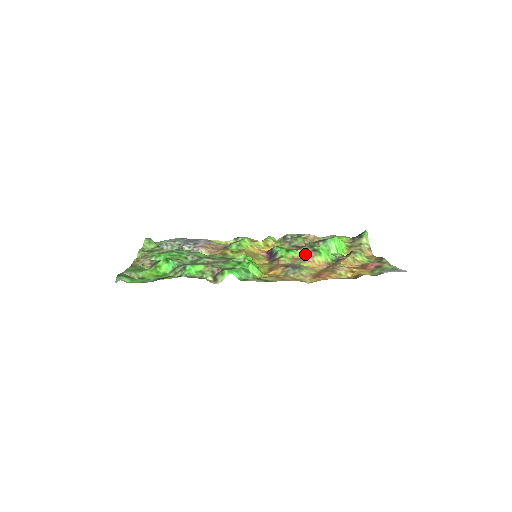
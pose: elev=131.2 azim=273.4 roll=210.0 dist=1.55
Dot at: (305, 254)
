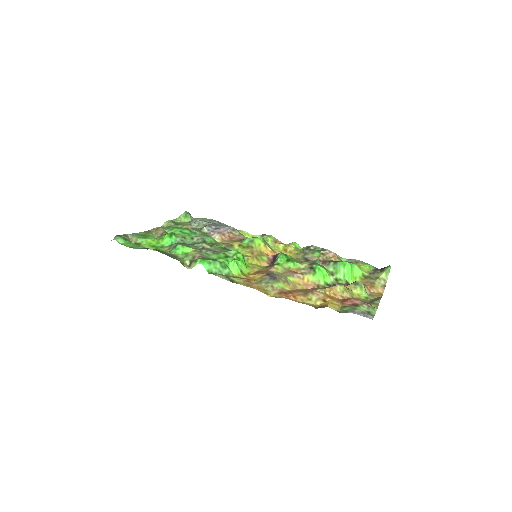
Dot at: (301, 269)
